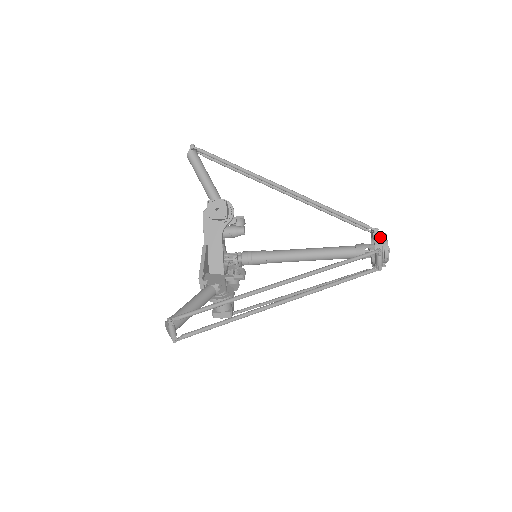
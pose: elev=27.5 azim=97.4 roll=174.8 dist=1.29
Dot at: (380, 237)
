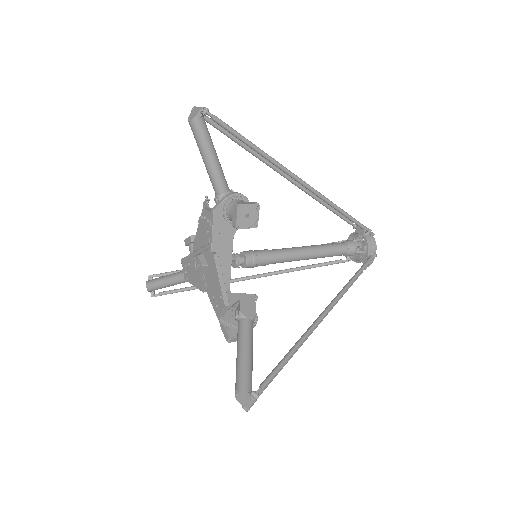
Dot at: (371, 238)
